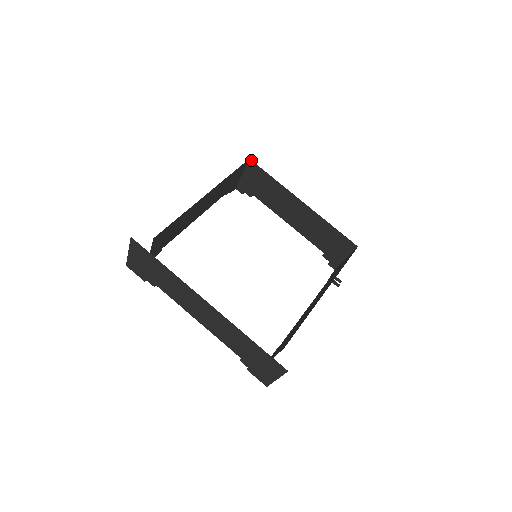
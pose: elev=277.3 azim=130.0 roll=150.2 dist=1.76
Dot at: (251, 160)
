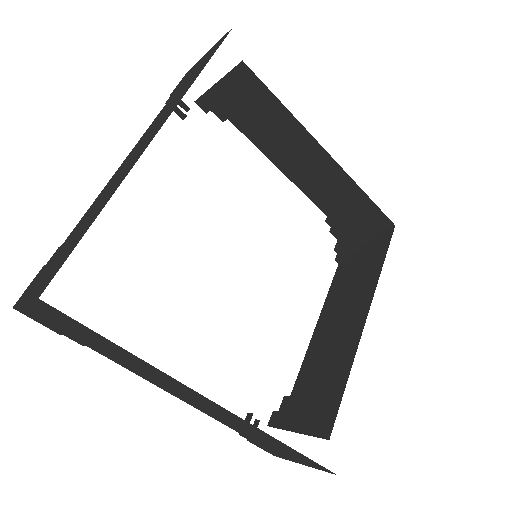
Dot at: (245, 64)
